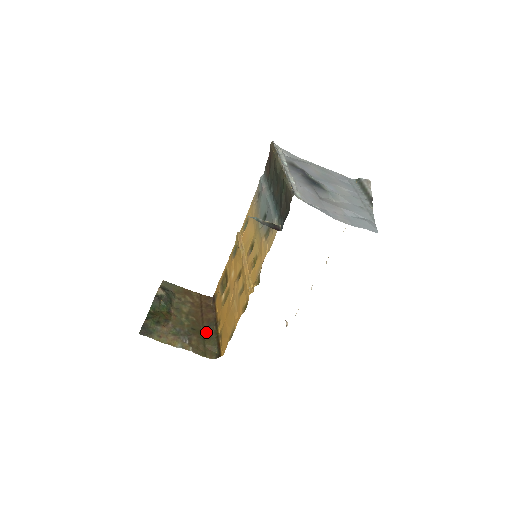
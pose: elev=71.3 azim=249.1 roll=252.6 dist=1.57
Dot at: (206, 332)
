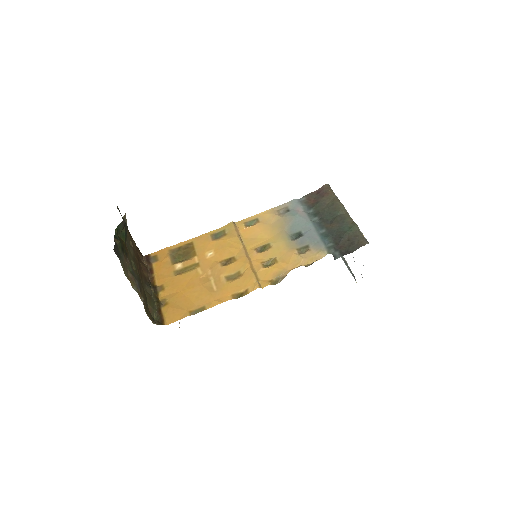
Dot at: (145, 289)
